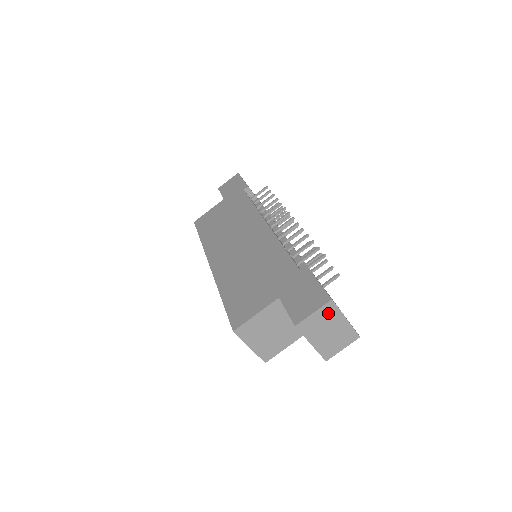
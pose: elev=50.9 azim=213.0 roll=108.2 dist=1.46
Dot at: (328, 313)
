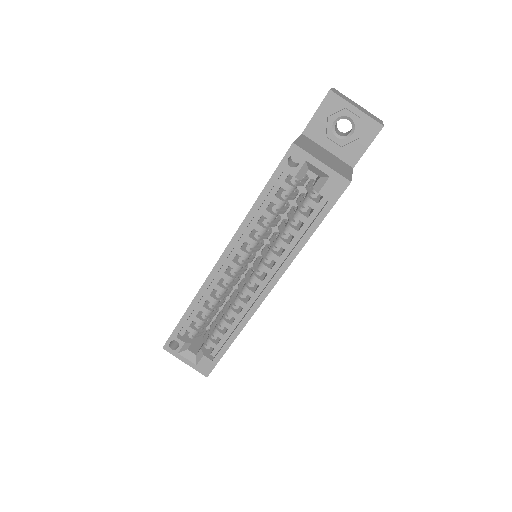
Dot at: (341, 94)
